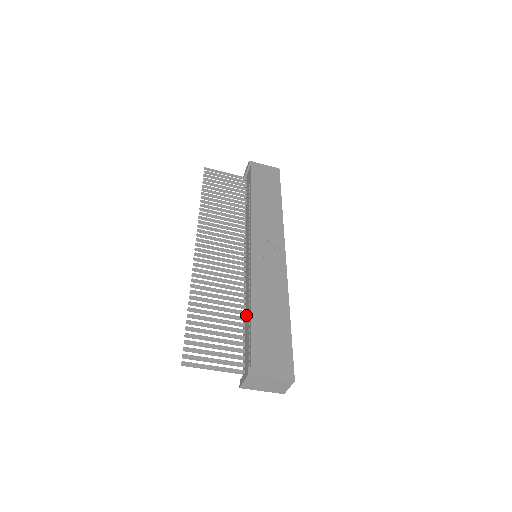
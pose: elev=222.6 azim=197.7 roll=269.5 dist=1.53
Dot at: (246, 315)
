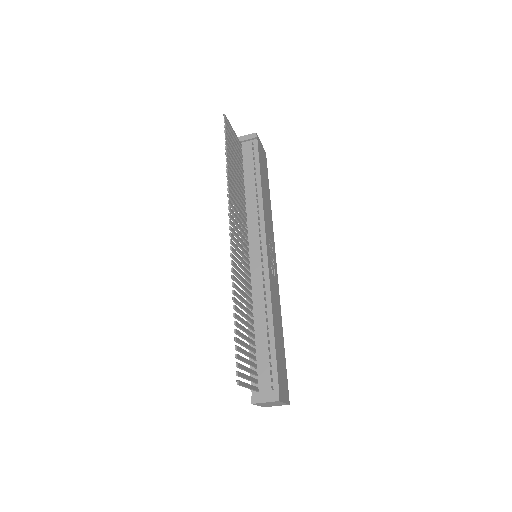
Dot at: (258, 327)
